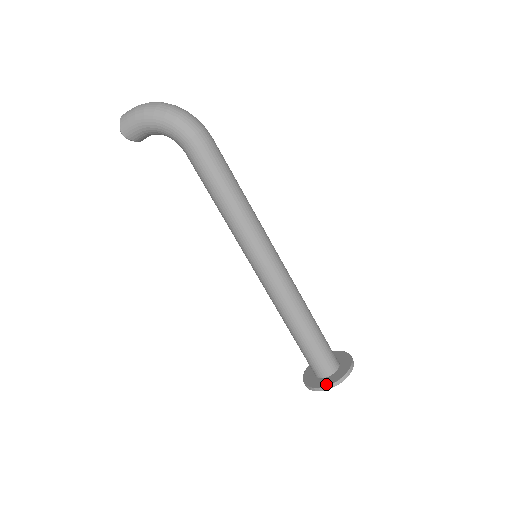
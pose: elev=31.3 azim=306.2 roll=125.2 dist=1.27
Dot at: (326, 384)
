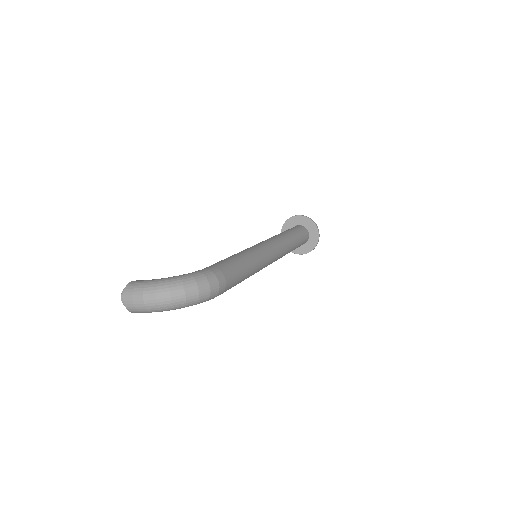
Dot at: (305, 252)
